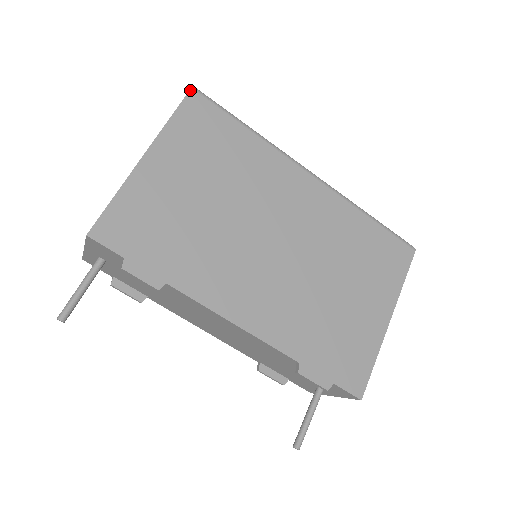
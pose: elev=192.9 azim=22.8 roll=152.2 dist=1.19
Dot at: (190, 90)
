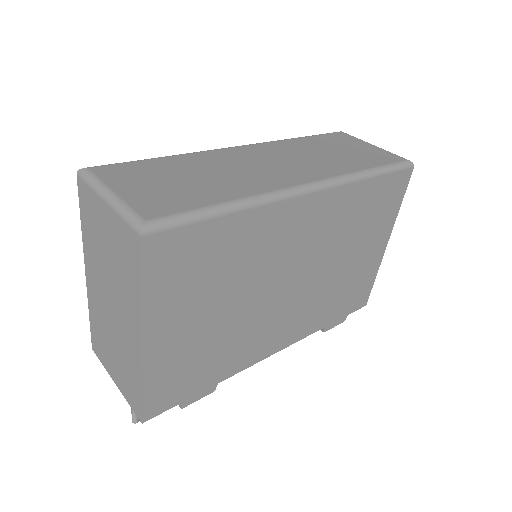
Dot at: (141, 241)
